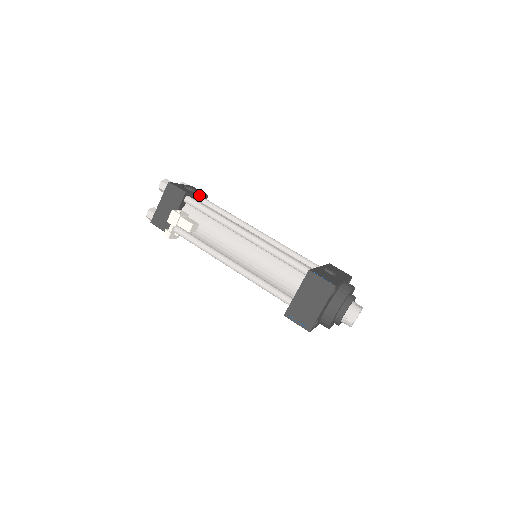
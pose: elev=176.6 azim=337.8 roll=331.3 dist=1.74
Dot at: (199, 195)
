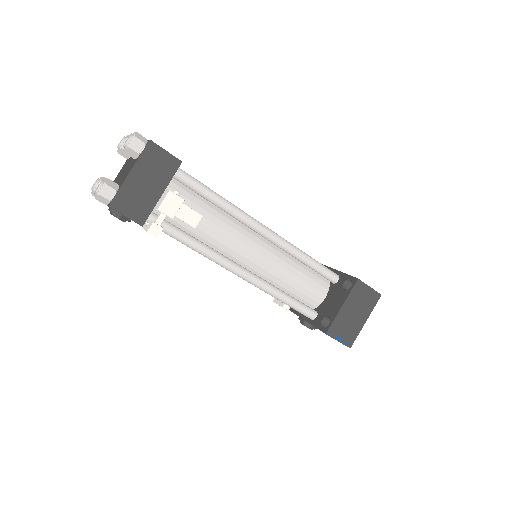
Dot at: occluded
